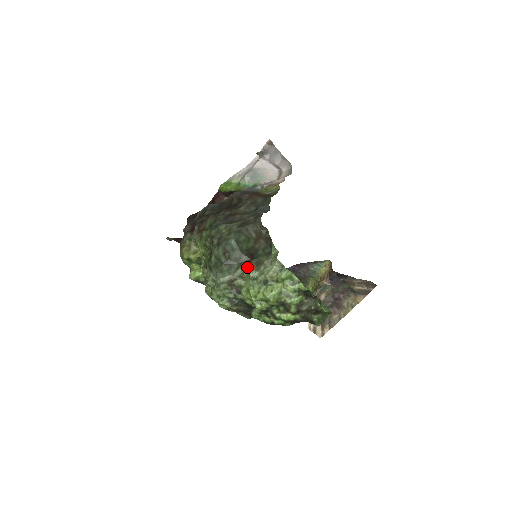
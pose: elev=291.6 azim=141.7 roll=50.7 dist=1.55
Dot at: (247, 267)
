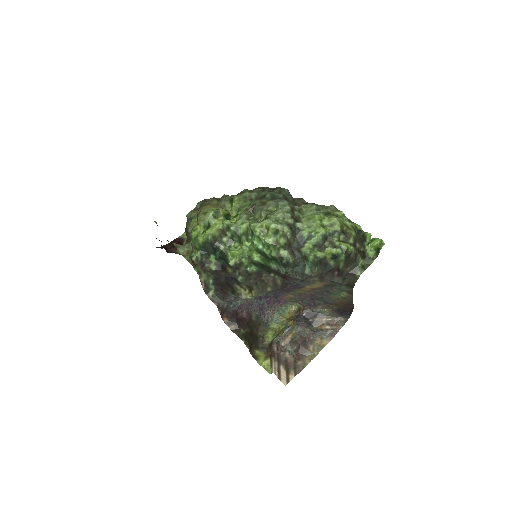
Dot at: occluded
